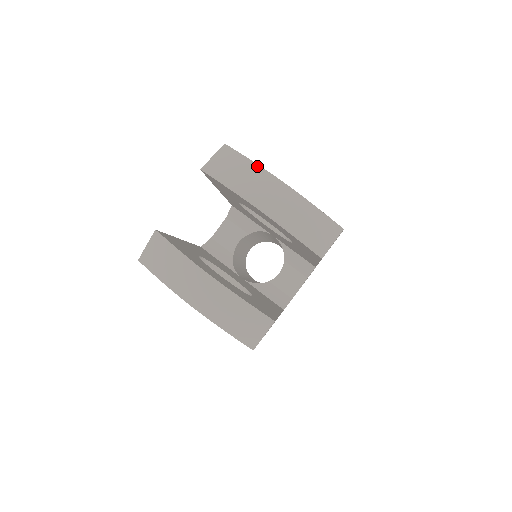
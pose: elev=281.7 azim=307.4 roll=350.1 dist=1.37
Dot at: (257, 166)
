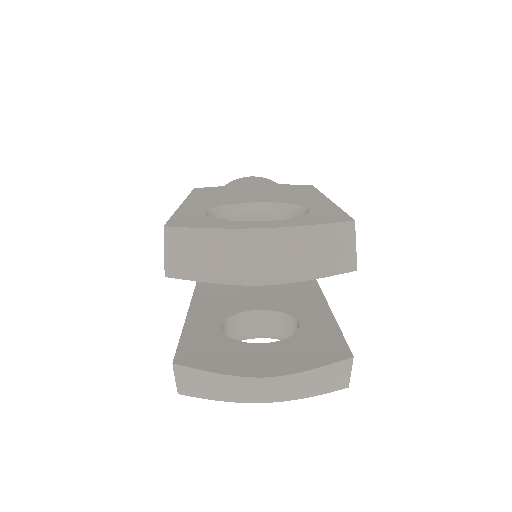
Dot at: (221, 231)
